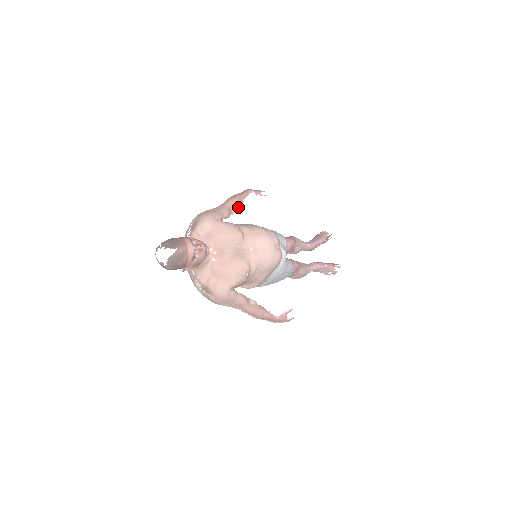
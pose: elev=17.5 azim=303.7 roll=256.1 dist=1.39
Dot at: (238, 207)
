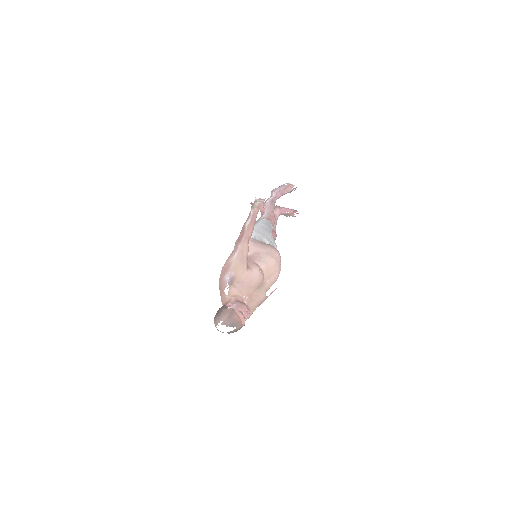
Dot at: (251, 234)
